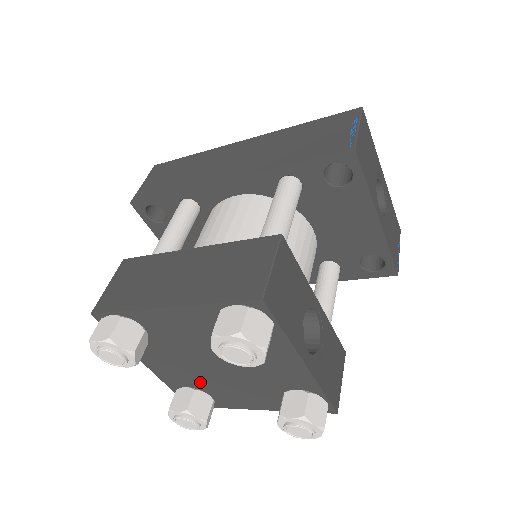
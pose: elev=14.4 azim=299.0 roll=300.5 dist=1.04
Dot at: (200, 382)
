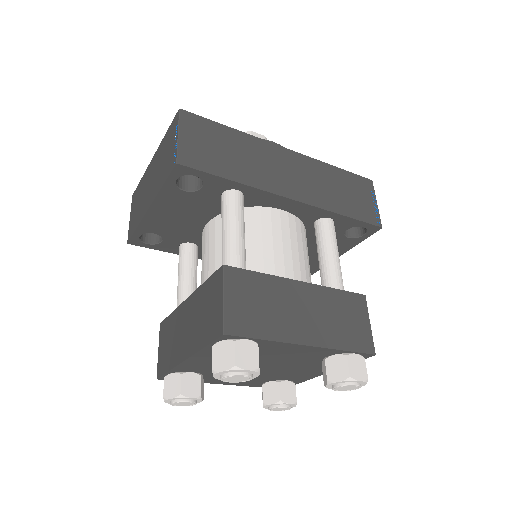
Dot at: occluded
